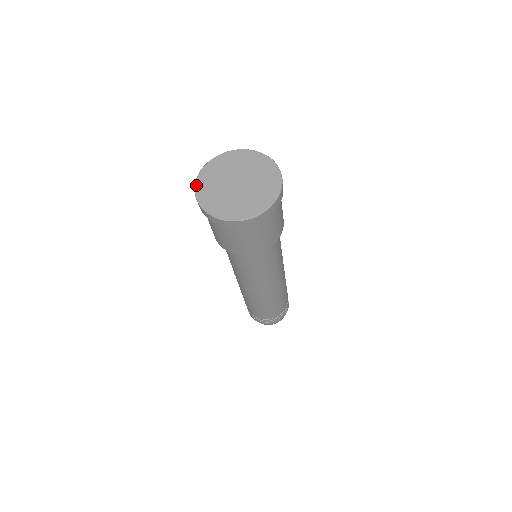
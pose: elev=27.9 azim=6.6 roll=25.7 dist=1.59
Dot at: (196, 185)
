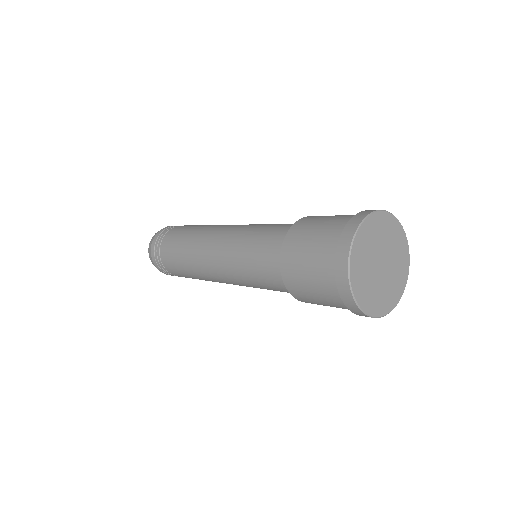
Dot at: (352, 253)
